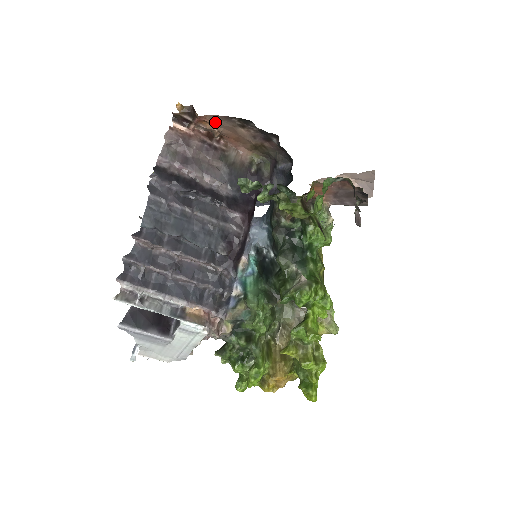
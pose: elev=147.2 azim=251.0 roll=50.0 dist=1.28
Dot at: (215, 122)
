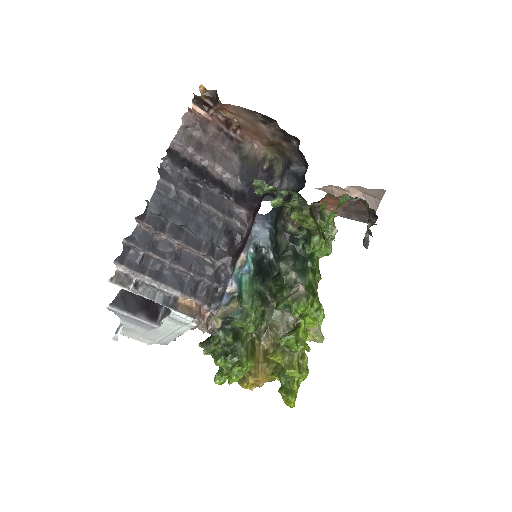
Dot at: (237, 112)
